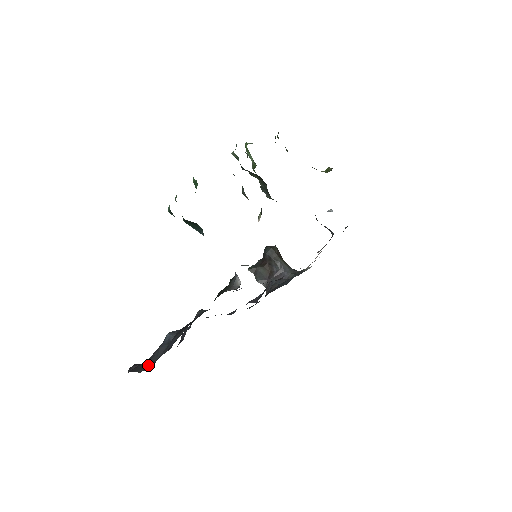
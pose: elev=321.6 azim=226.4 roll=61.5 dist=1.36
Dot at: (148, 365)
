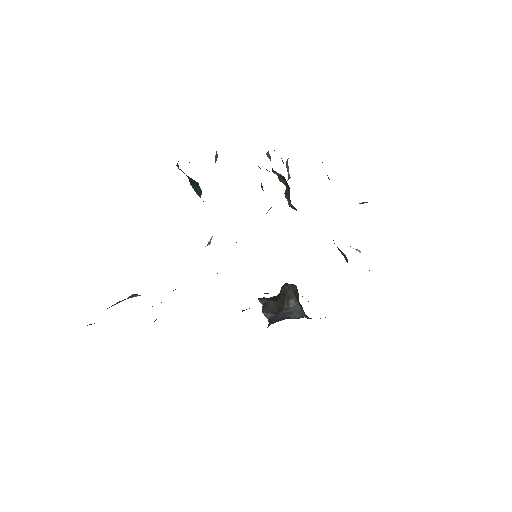
Dot at: occluded
